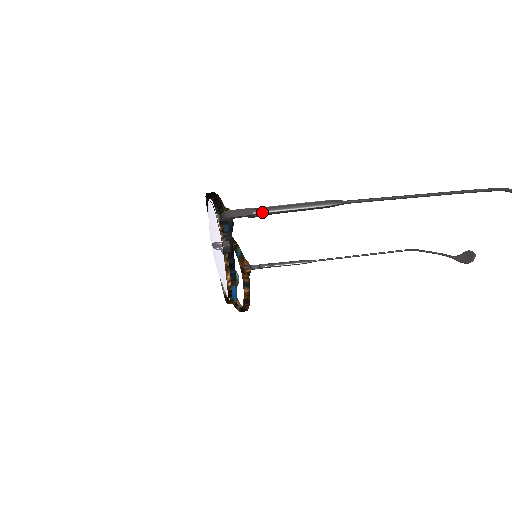
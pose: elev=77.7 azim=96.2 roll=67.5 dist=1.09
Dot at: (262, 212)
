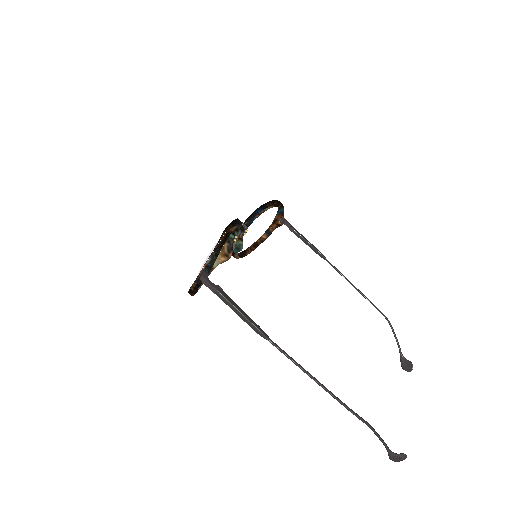
Dot at: (220, 297)
